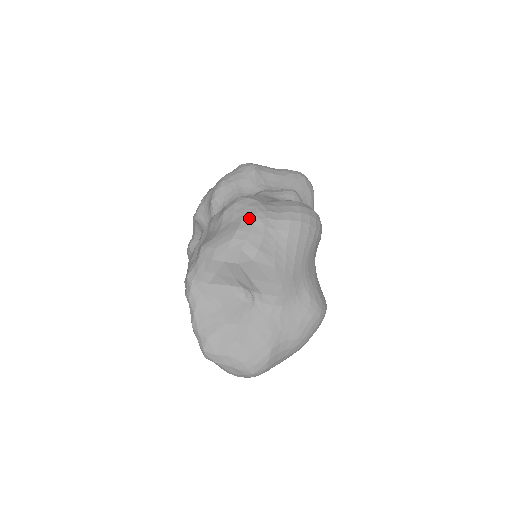
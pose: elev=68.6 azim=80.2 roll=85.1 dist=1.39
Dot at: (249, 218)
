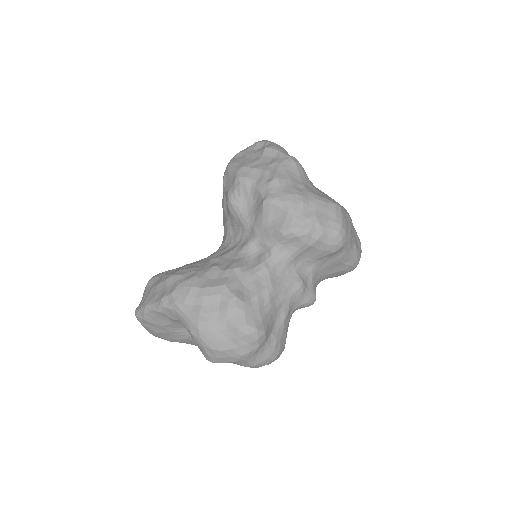
Dot at: (236, 353)
